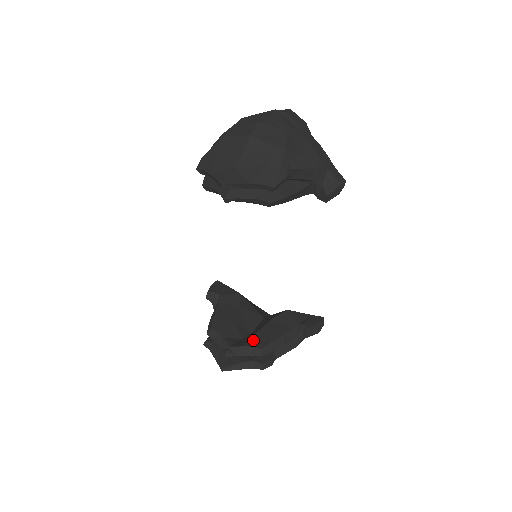
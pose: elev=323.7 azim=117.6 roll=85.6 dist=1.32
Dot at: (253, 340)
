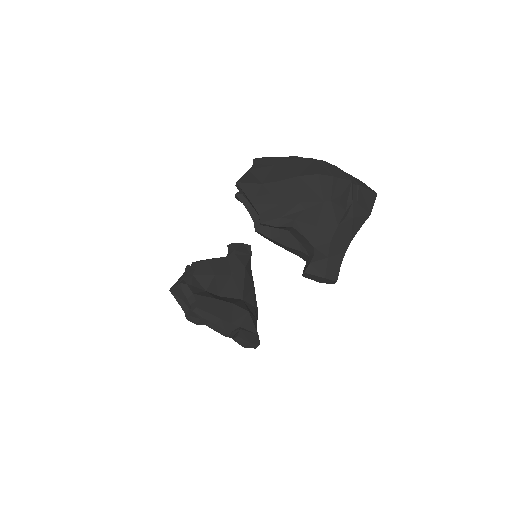
Dot at: (203, 298)
